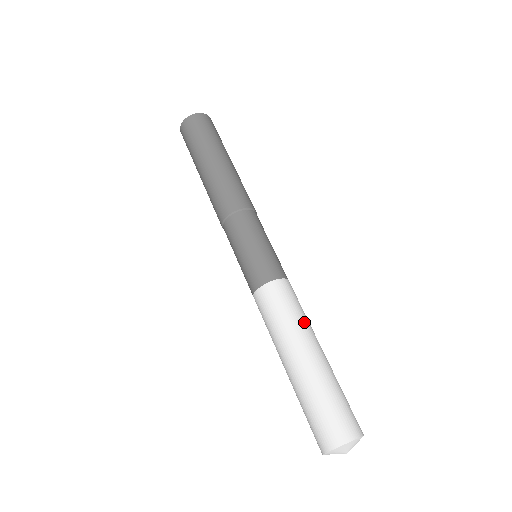
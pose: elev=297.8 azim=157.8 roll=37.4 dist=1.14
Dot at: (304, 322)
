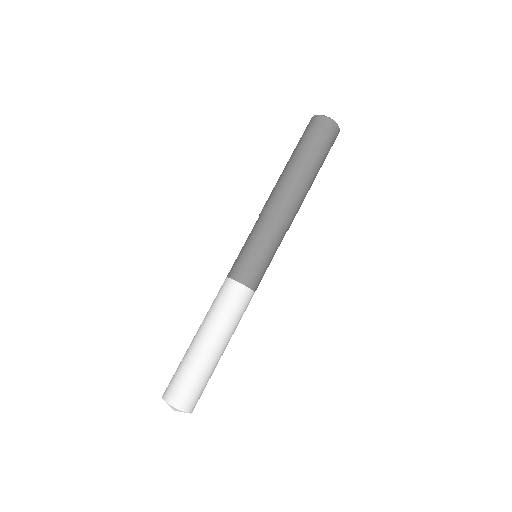
Dot at: (235, 328)
